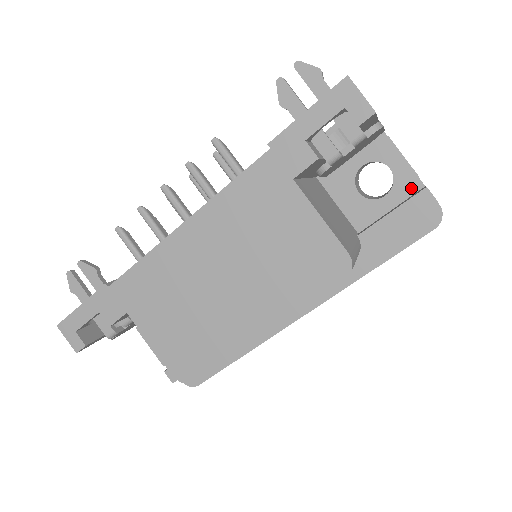
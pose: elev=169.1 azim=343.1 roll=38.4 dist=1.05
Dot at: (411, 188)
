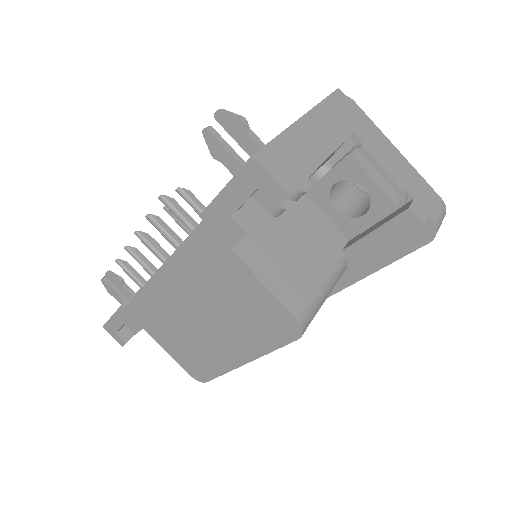
Dot at: (390, 209)
